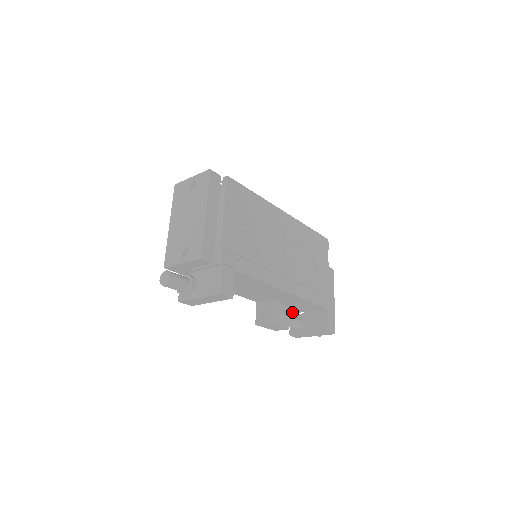
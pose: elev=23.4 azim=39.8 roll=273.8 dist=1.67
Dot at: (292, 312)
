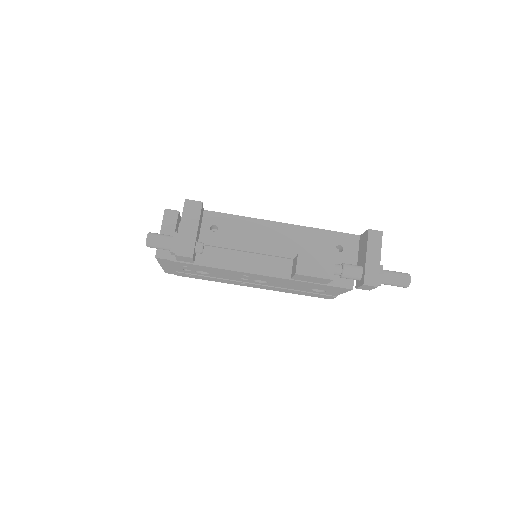
Dot at: (348, 279)
